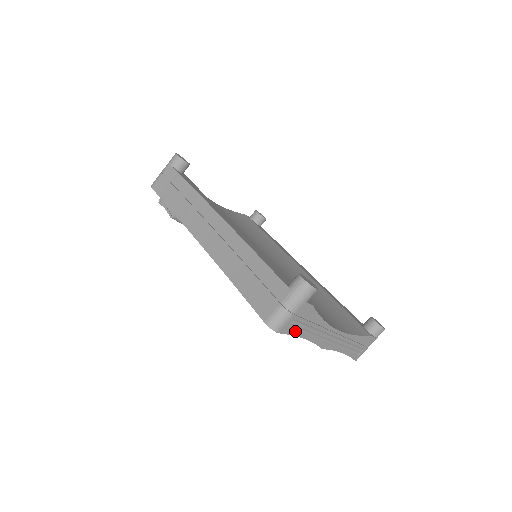
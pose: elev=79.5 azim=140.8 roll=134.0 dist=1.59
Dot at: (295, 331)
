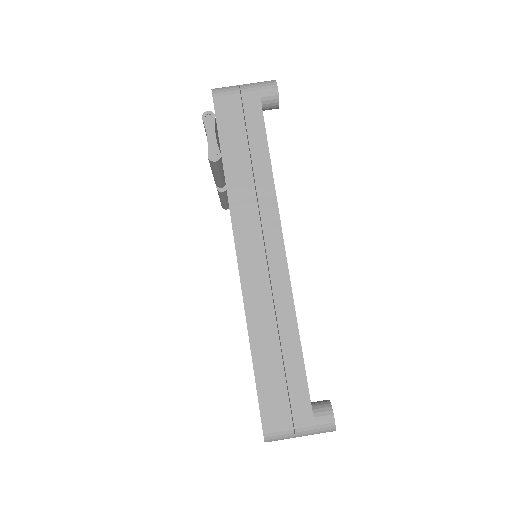
Dot at: occluded
